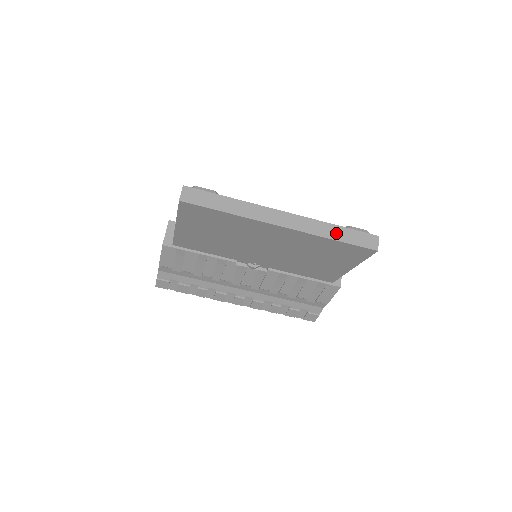
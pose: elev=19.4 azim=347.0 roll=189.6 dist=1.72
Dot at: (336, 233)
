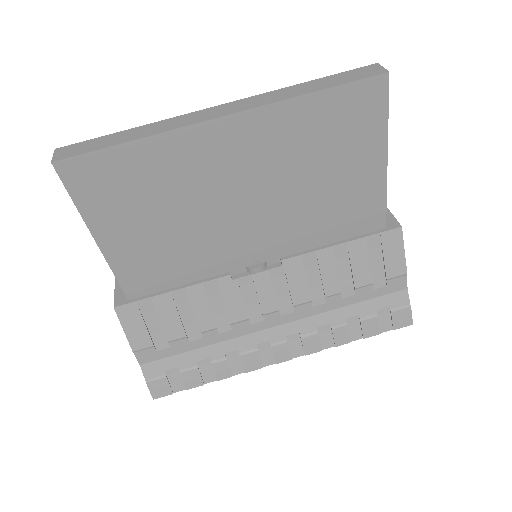
Dot at: (310, 87)
